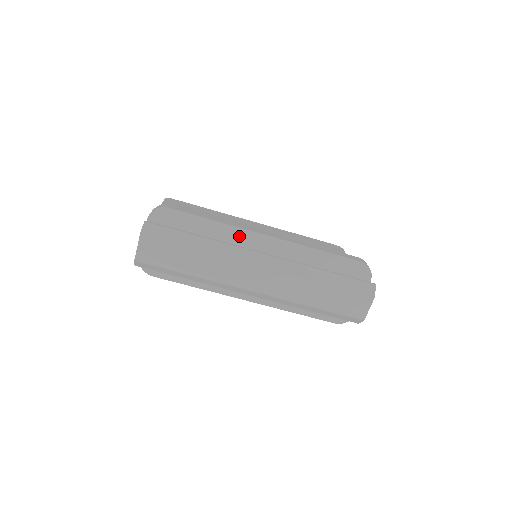
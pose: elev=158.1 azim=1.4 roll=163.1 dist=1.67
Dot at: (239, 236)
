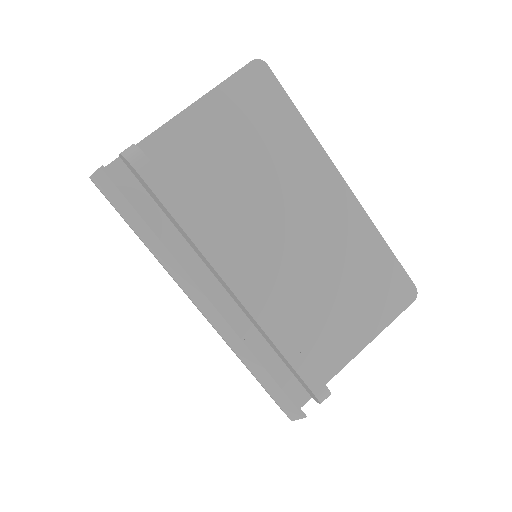
Dot at: (206, 260)
